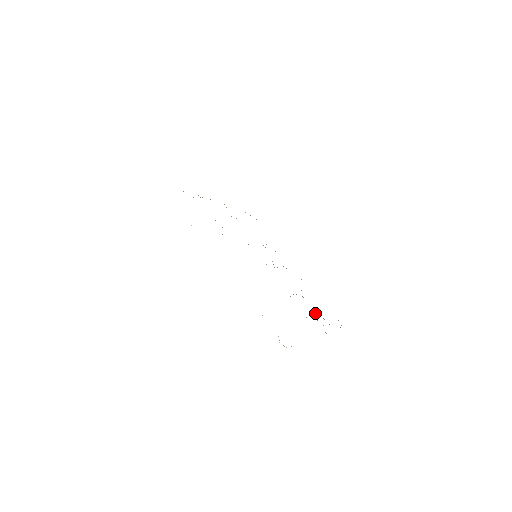
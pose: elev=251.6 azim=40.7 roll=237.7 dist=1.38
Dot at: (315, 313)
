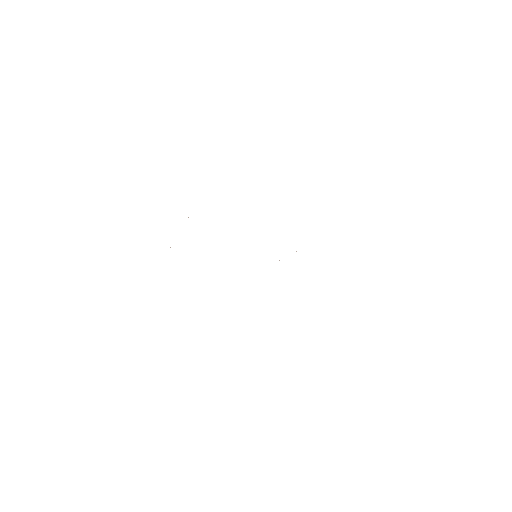
Dot at: occluded
